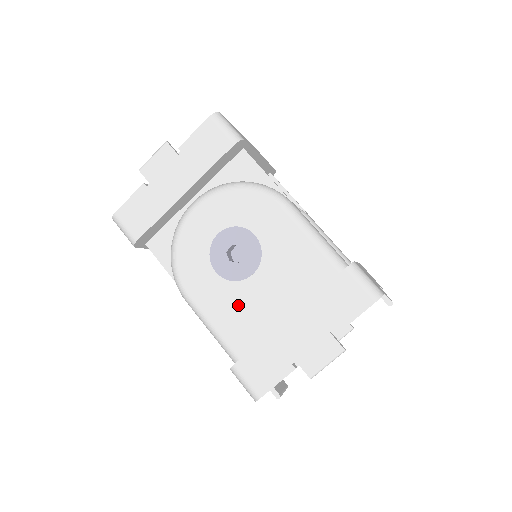
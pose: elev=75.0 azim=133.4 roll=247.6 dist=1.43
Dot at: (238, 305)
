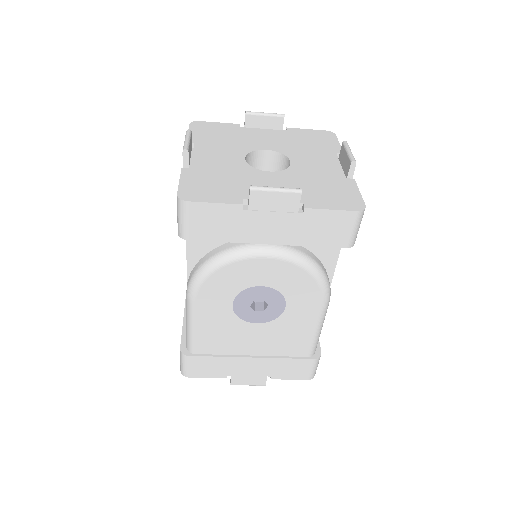
Dot at: (227, 331)
